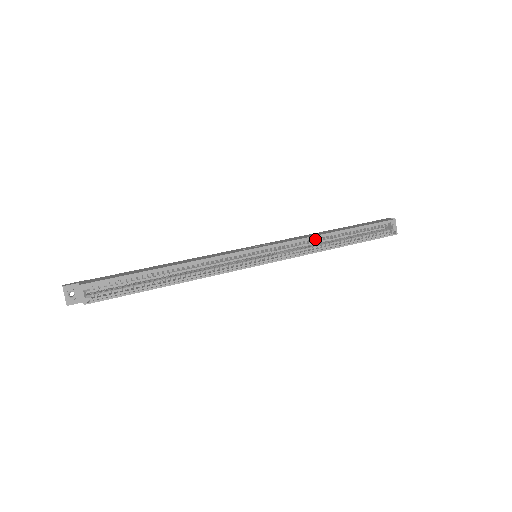
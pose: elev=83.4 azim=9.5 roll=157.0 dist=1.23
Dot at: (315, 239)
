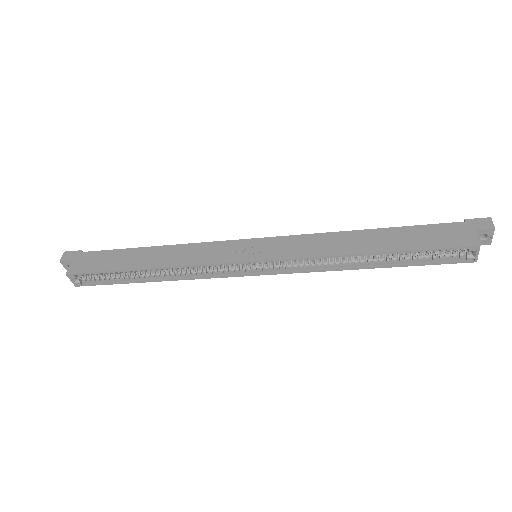
Dot at: (335, 254)
